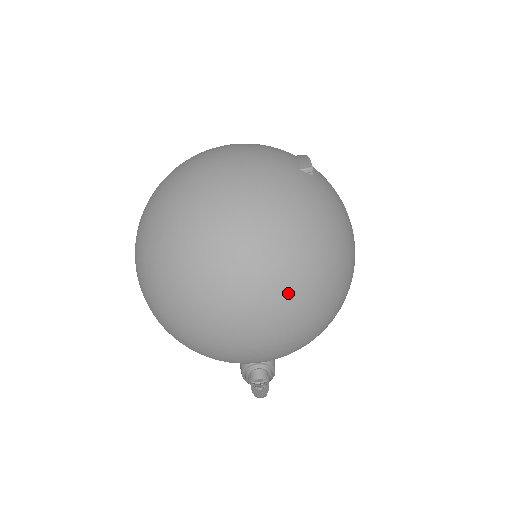
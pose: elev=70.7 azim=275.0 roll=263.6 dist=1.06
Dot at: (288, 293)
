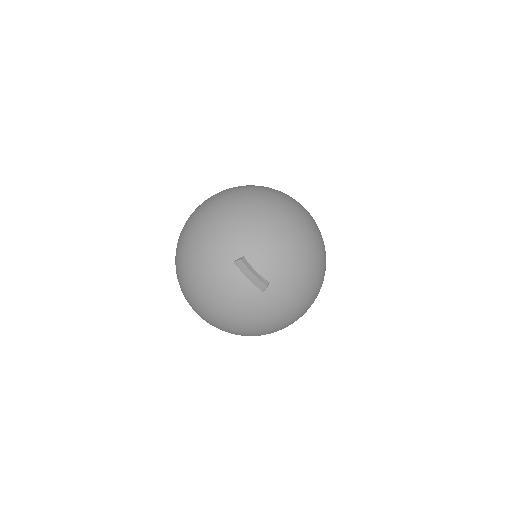
Dot at: occluded
